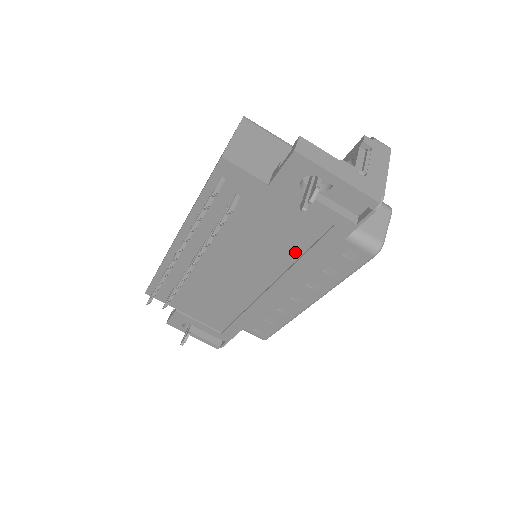
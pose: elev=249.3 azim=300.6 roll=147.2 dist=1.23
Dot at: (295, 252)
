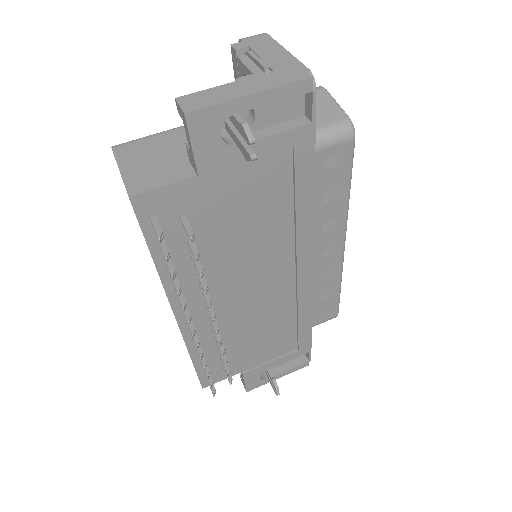
Dot at: (285, 212)
